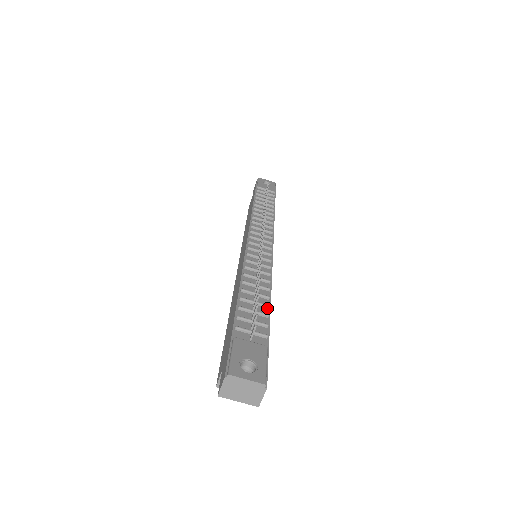
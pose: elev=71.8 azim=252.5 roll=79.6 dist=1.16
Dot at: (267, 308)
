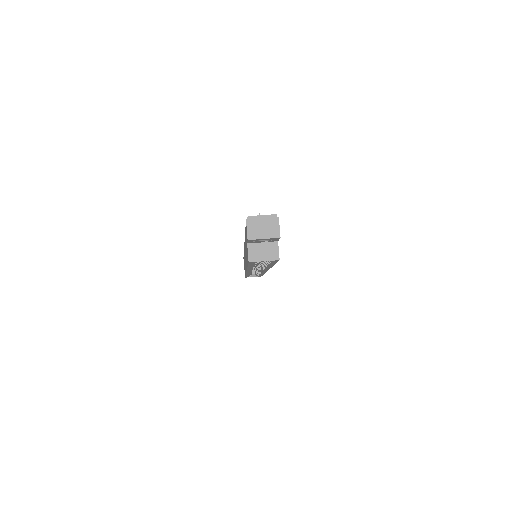
Dot at: occluded
